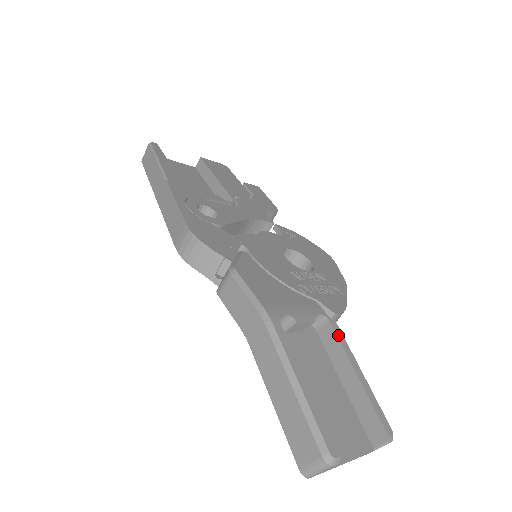
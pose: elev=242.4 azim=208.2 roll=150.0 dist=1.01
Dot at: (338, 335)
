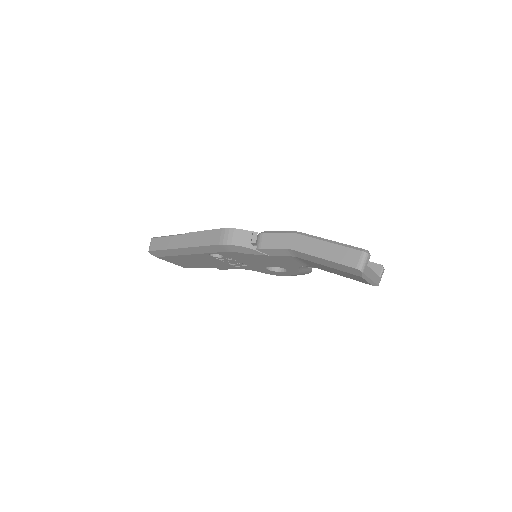
Dot at: occluded
